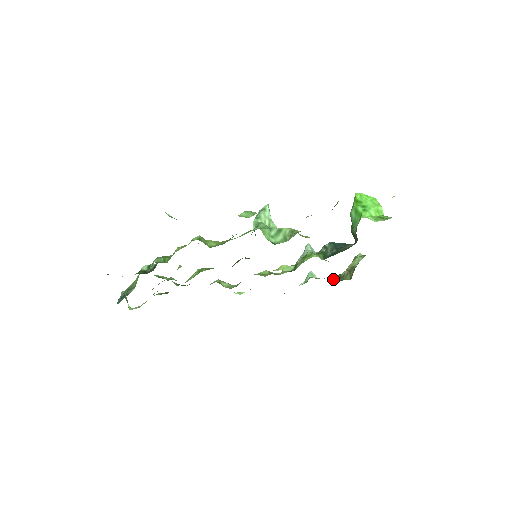
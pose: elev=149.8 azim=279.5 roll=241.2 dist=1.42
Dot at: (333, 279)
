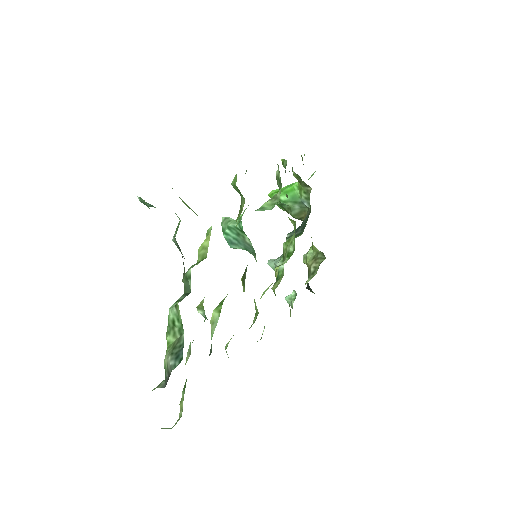
Dot at: (310, 279)
